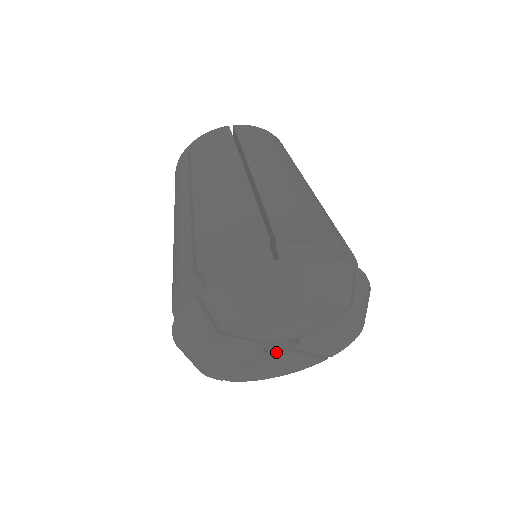
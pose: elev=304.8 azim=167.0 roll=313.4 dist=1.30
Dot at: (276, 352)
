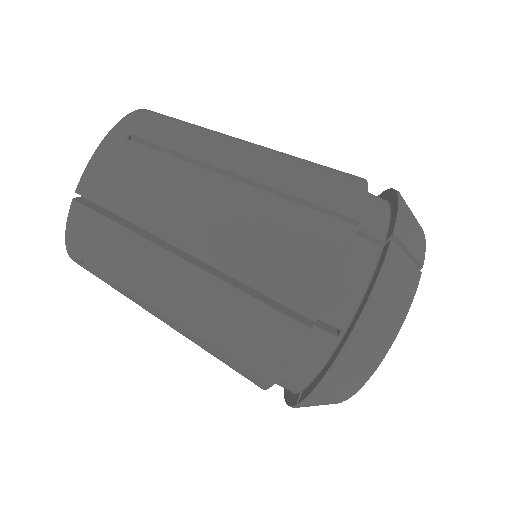
Dot at: occluded
